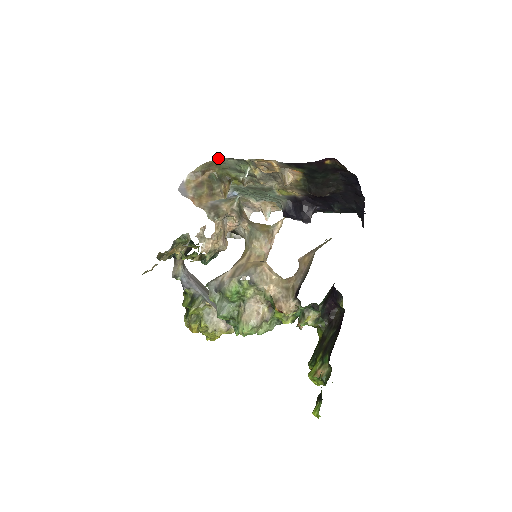
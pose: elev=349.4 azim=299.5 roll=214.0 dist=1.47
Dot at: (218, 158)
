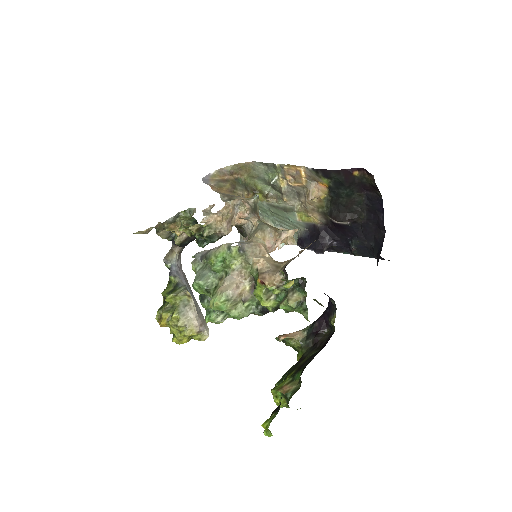
Dot at: (250, 162)
